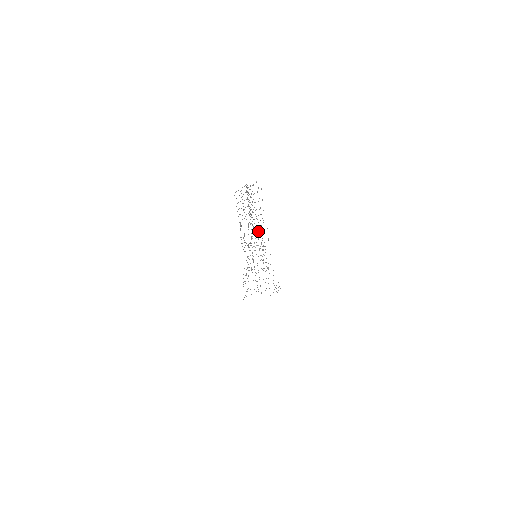
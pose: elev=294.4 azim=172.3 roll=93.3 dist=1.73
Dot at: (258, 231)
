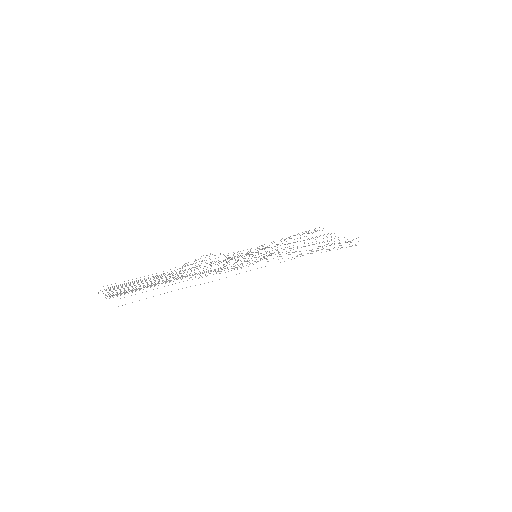
Dot at: (225, 259)
